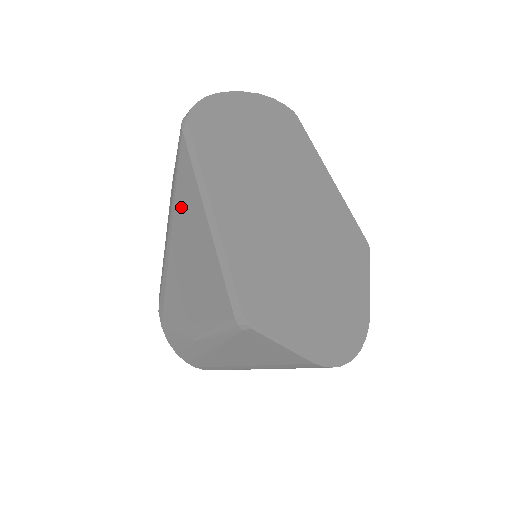
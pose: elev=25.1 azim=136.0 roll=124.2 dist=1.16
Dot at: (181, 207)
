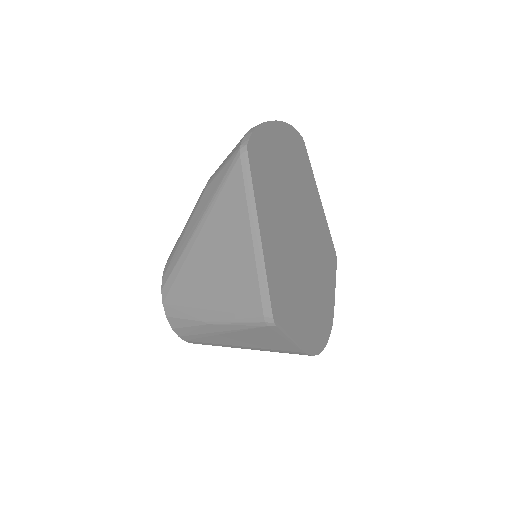
Dot at: (220, 215)
